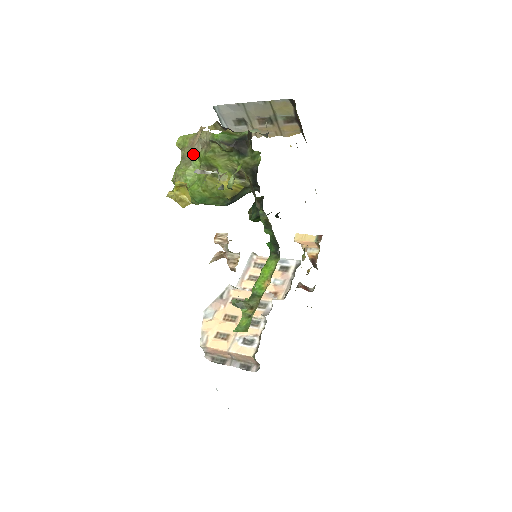
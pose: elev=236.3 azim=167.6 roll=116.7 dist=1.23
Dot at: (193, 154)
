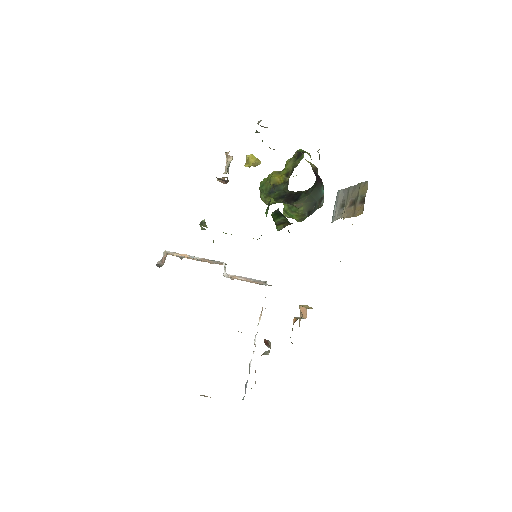
Dot at: occluded
